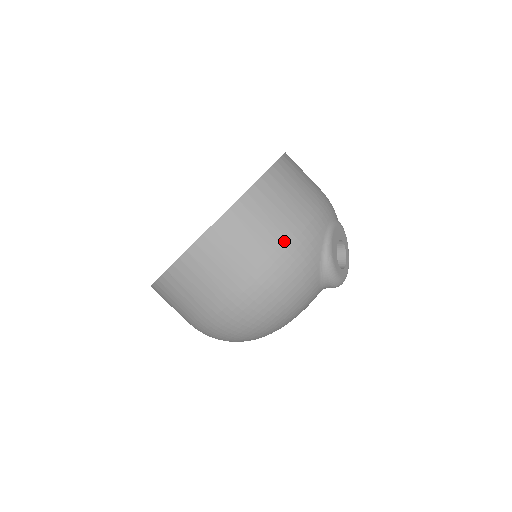
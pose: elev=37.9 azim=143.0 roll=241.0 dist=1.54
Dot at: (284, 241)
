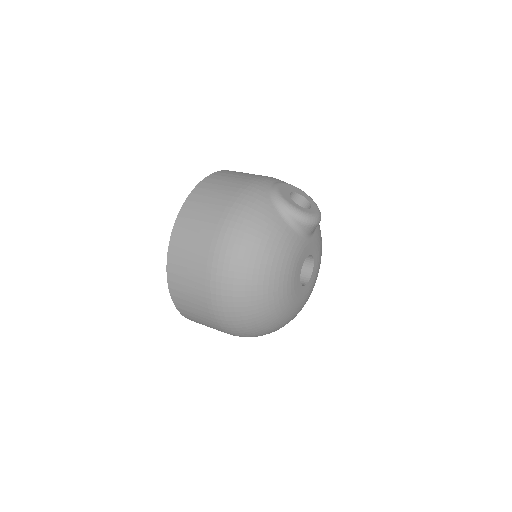
Dot at: (231, 198)
